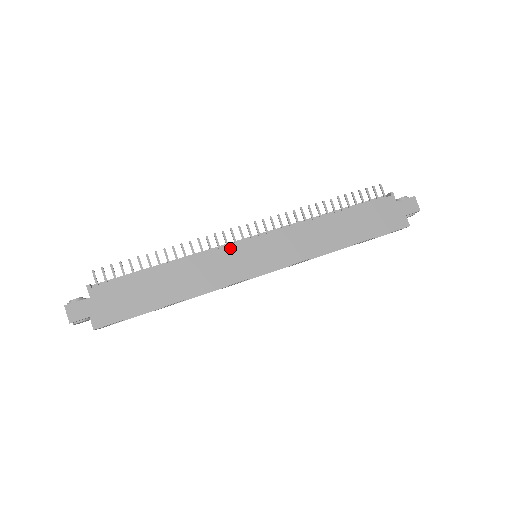
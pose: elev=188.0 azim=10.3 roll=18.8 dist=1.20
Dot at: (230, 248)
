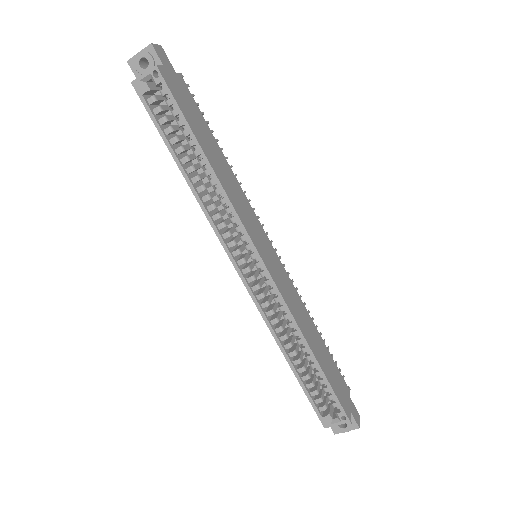
Dot at: (258, 221)
